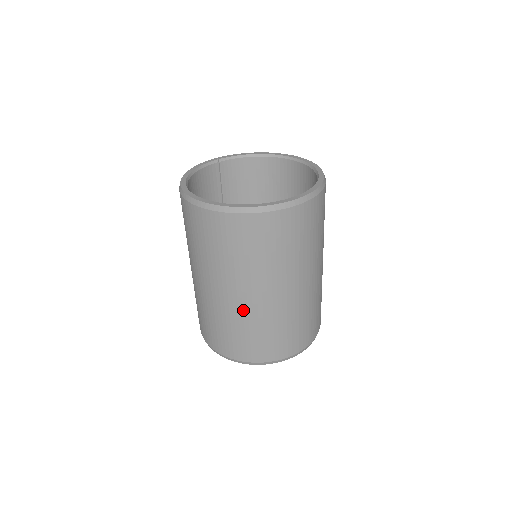
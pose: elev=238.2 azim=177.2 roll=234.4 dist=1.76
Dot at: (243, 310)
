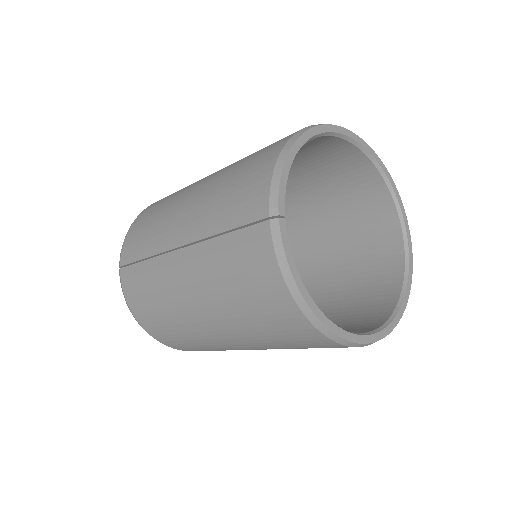
Dot at: occluded
